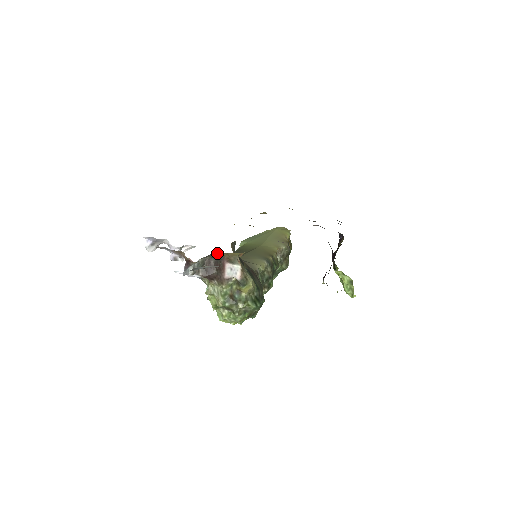
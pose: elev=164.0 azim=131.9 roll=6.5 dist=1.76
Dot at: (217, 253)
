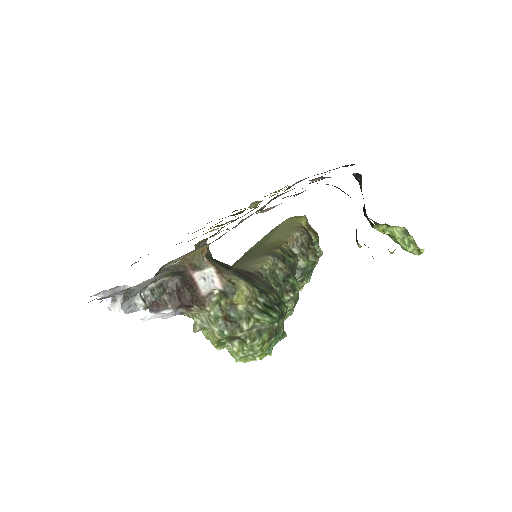
Dot at: occluded
